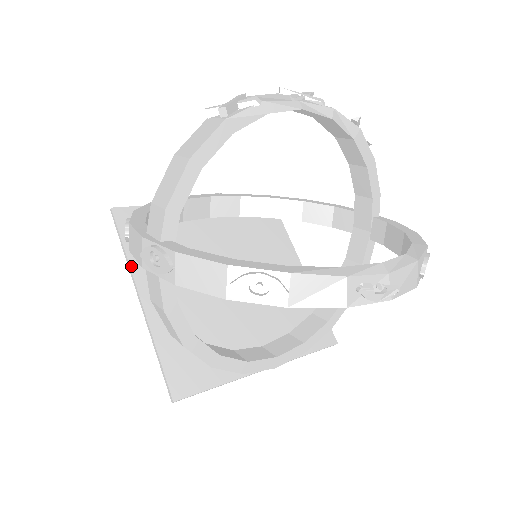
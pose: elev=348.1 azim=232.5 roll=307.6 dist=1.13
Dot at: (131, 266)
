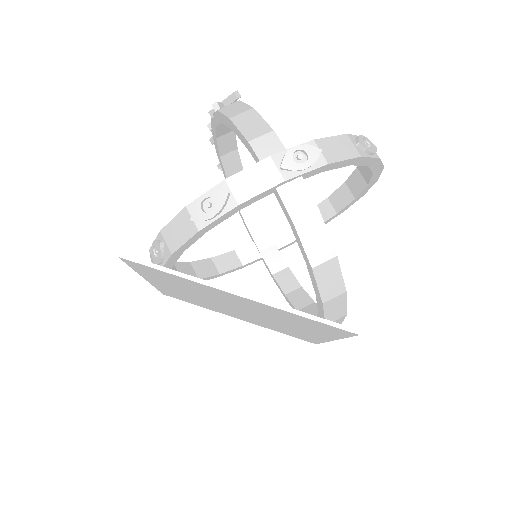
Dot at: (199, 278)
